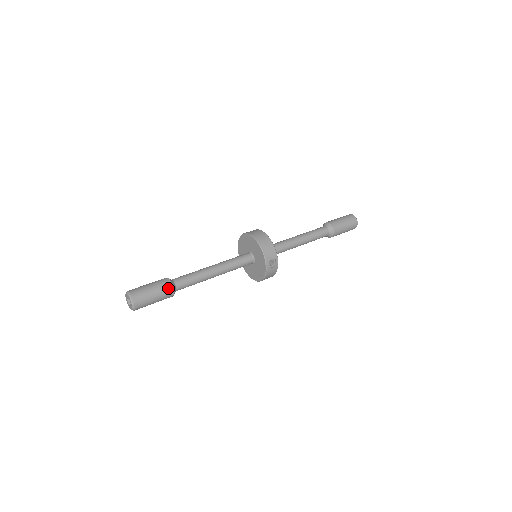
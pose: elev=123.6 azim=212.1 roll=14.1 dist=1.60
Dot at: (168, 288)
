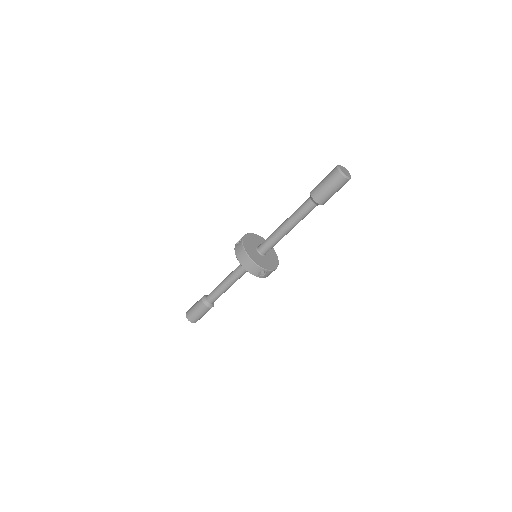
Dot at: (205, 308)
